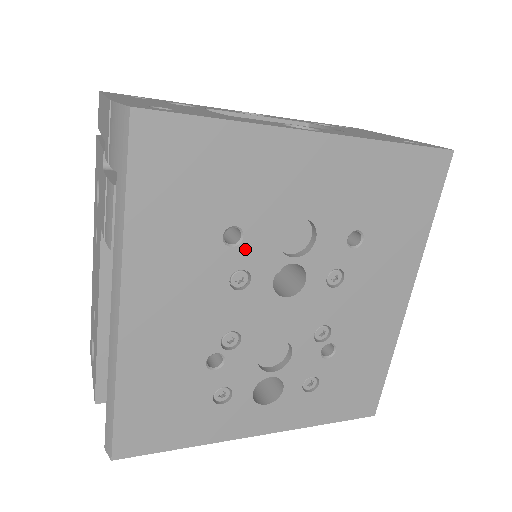
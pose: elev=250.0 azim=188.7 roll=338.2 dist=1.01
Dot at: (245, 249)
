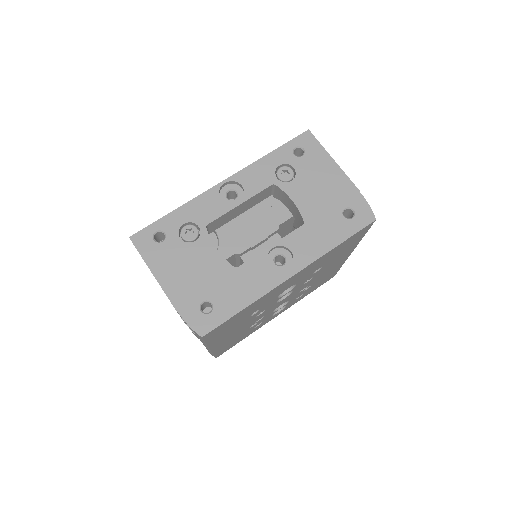
Dot at: (261, 310)
